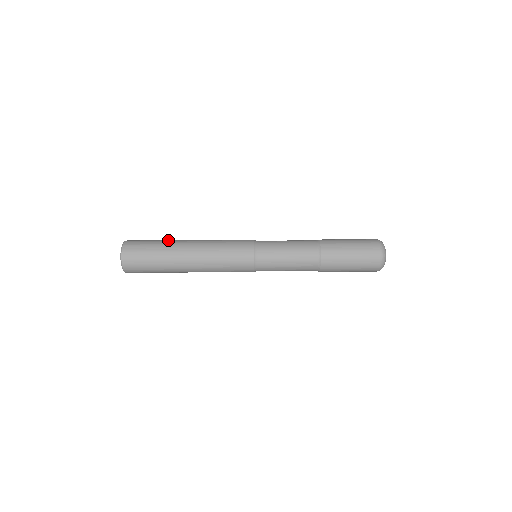
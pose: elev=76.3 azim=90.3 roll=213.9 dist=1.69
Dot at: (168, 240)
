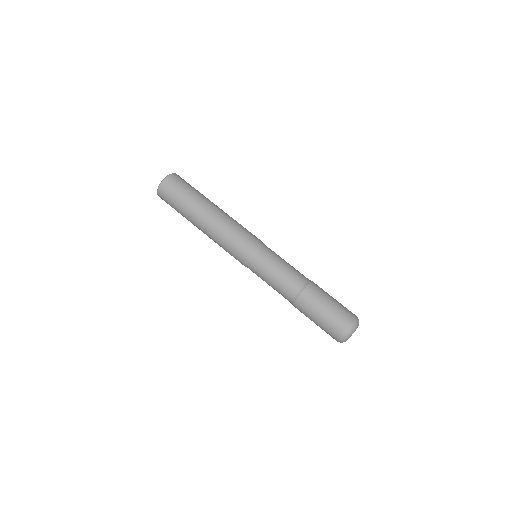
Dot at: (201, 195)
